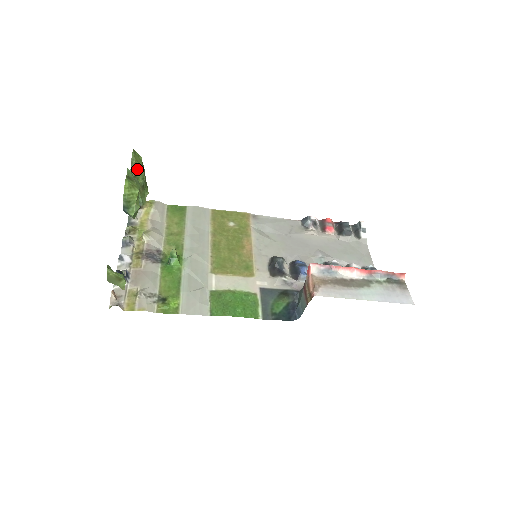
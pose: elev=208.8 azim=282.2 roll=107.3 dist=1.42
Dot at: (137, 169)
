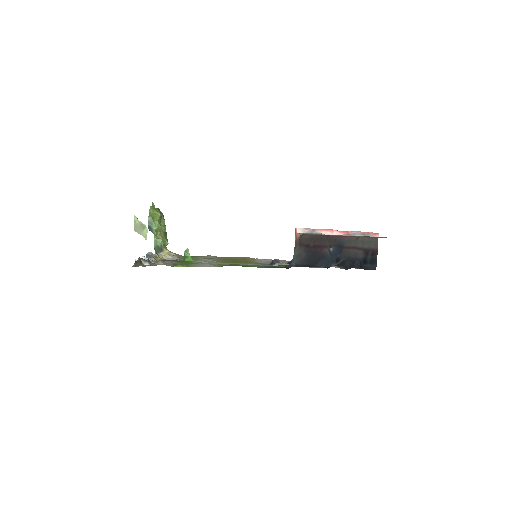
Dot at: occluded
